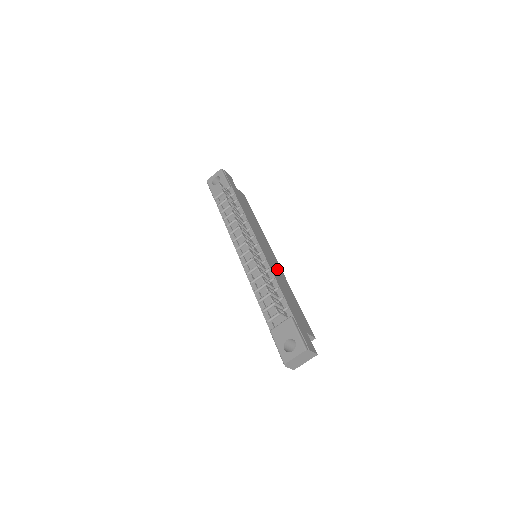
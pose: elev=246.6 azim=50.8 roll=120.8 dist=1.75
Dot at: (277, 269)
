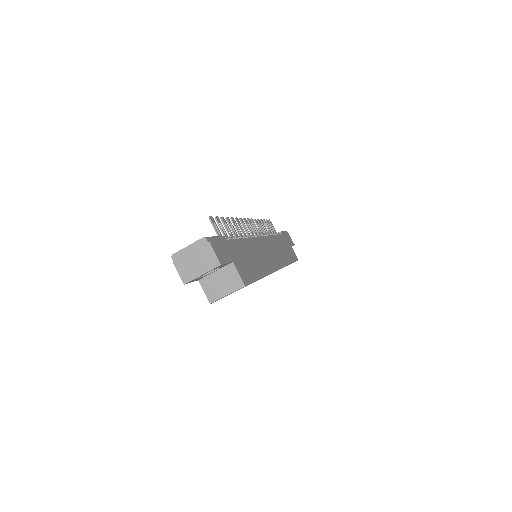
Dot at: (265, 257)
